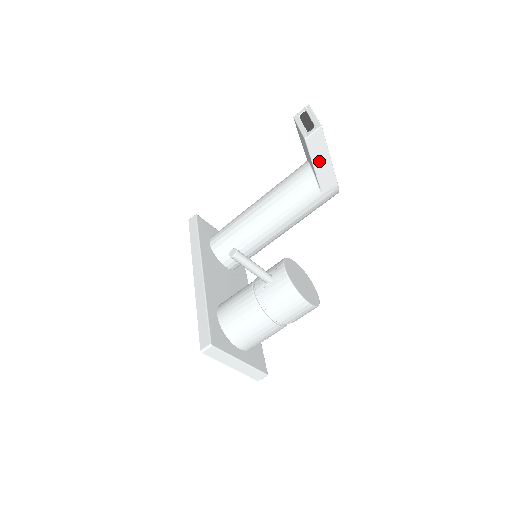
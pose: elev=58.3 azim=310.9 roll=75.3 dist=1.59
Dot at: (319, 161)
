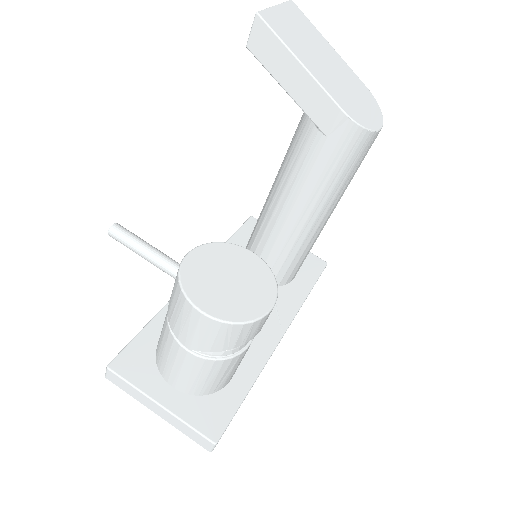
Dot at: (288, 77)
